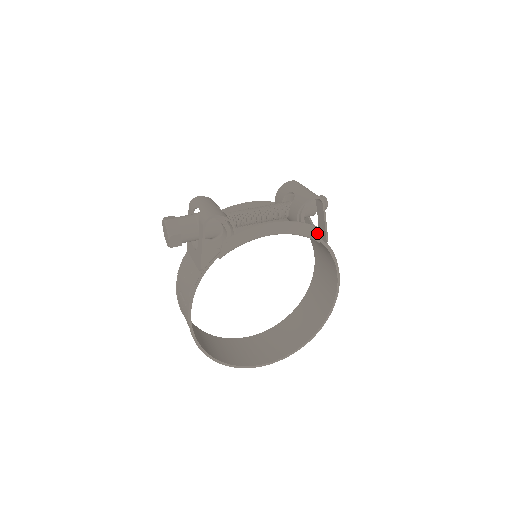
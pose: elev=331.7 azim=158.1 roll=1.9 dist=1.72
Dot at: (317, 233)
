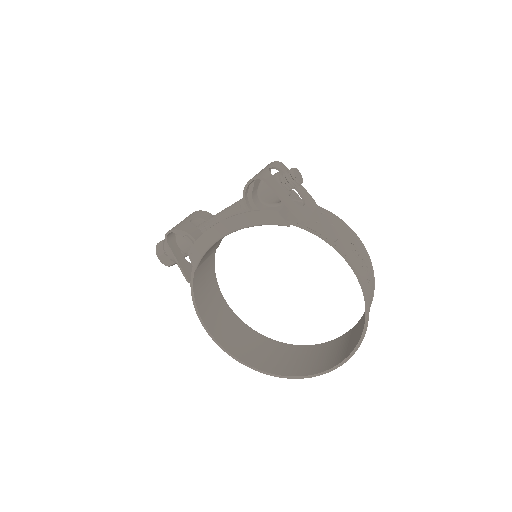
Dot at: (278, 217)
